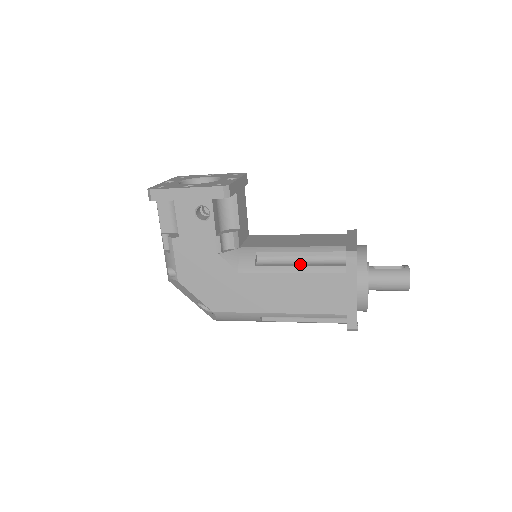
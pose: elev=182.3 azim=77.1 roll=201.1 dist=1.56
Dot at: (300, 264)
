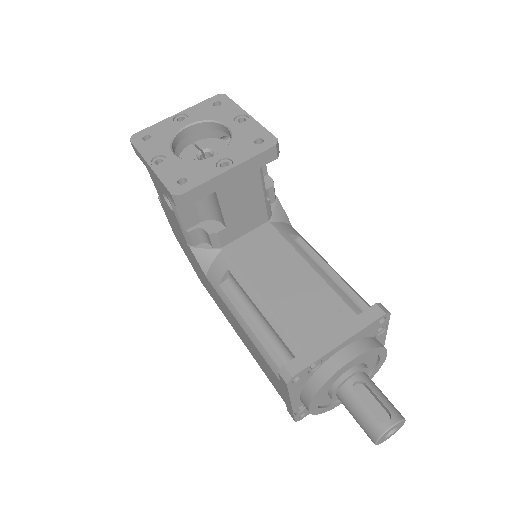
Dot at: (254, 323)
